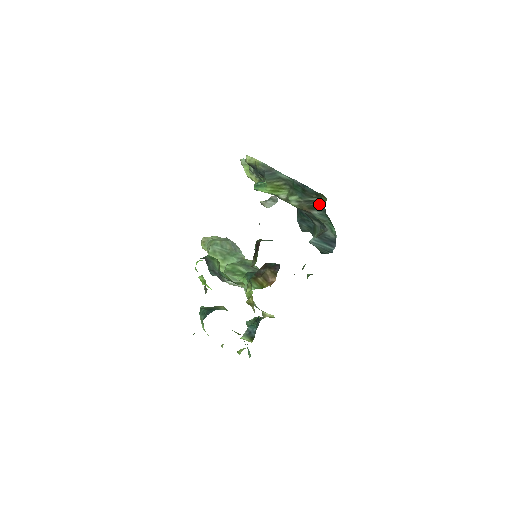
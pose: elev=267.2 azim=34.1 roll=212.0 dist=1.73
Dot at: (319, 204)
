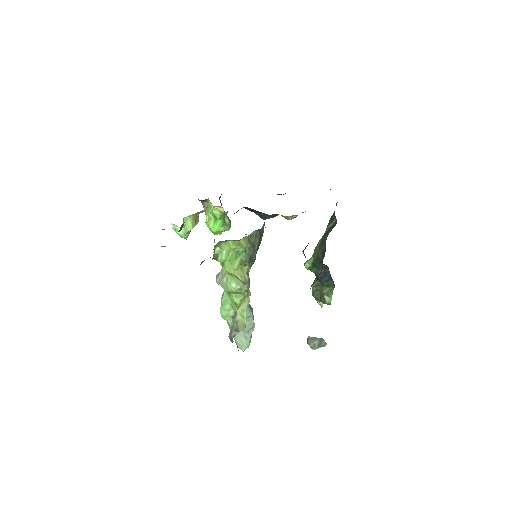
Dot at: (333, 227)
